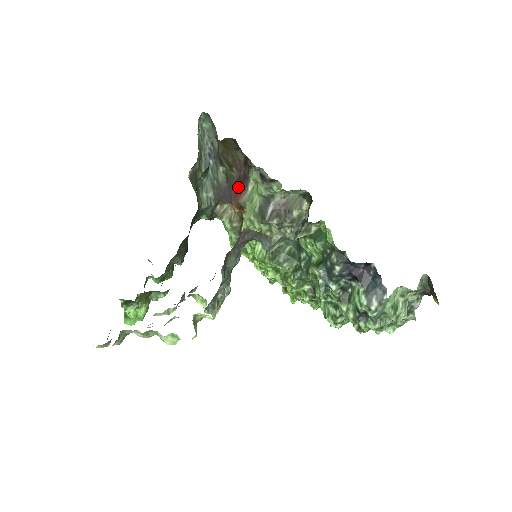
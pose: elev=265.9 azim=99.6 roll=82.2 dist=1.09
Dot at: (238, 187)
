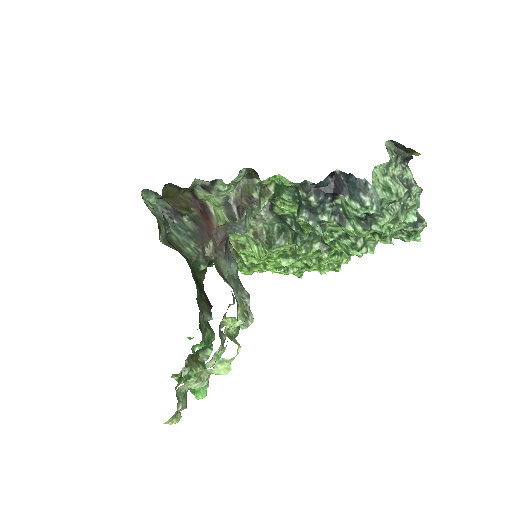
Dot at: (205, 220)
